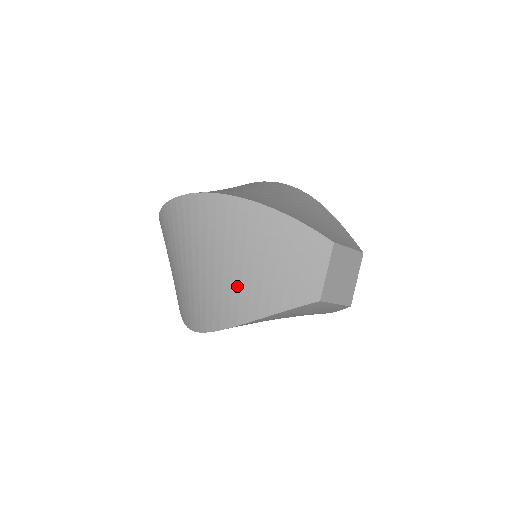
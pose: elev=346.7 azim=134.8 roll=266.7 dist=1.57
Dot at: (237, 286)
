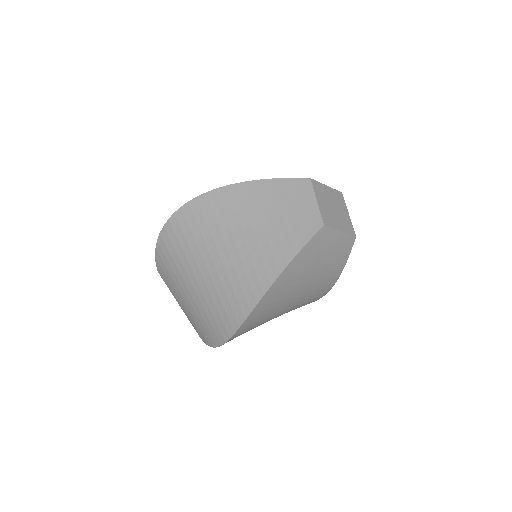
Dot at: occluded
